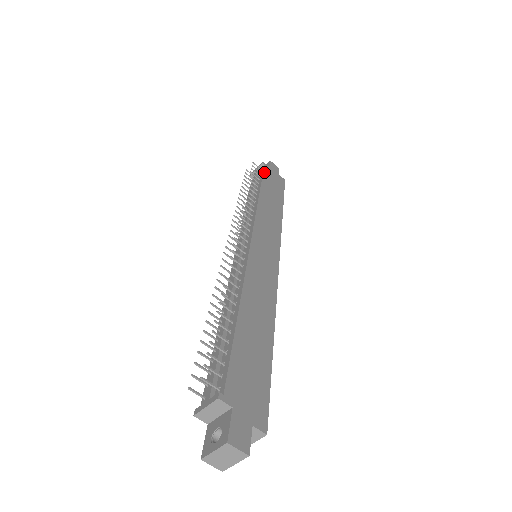
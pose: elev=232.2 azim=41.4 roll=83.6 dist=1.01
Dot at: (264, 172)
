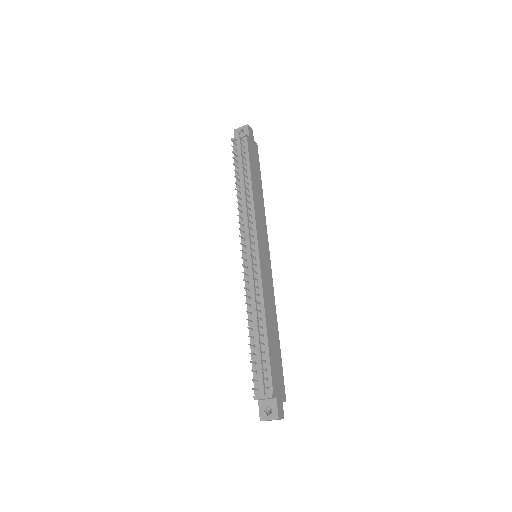
Dot at: (249, 149)
